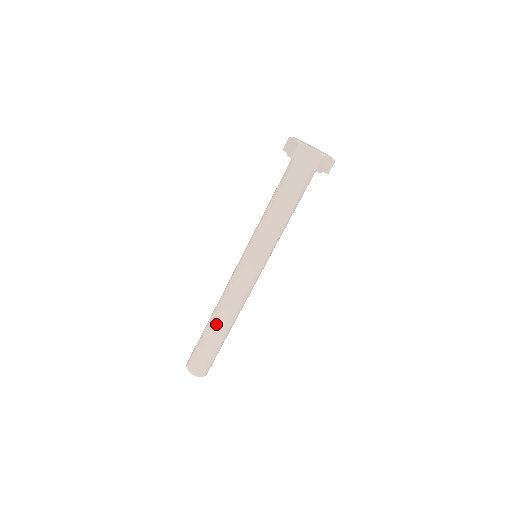
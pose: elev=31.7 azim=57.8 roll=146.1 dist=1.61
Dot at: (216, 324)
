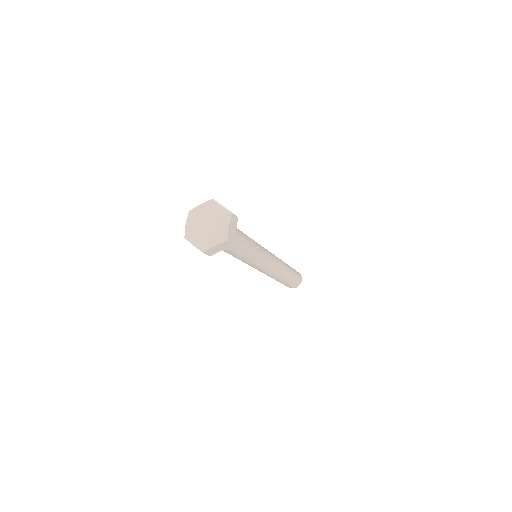
Dot at: occluded
